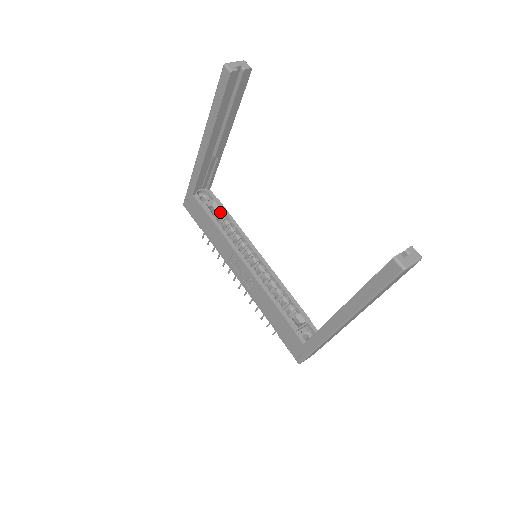
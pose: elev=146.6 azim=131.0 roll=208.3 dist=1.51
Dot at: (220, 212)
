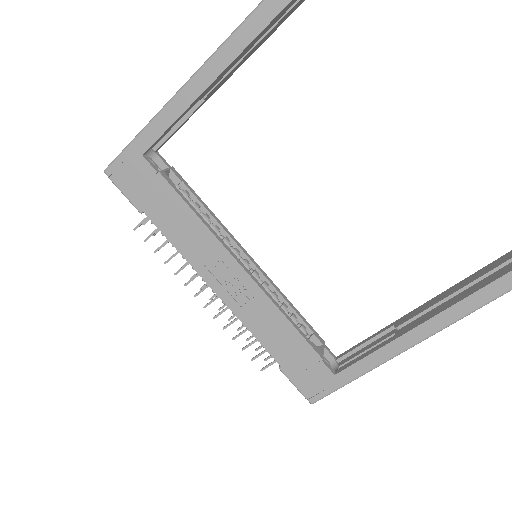
Dot at: (181, 188)
